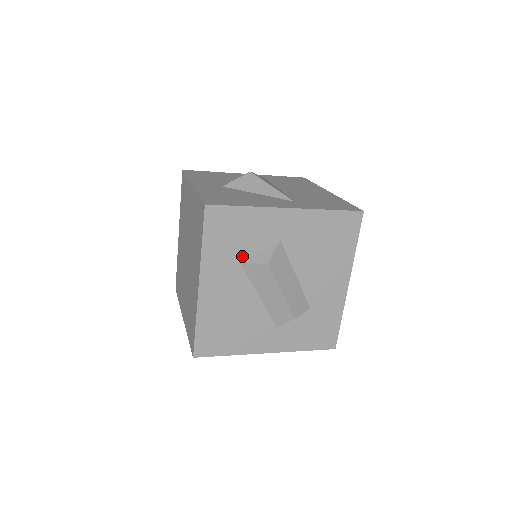
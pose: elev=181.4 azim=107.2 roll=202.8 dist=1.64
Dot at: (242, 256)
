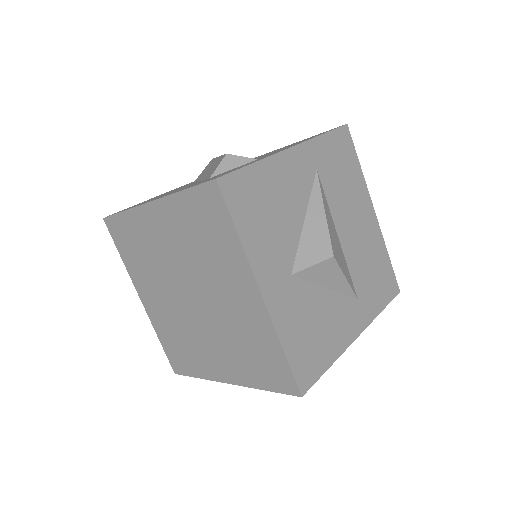
Dot at: occluded
